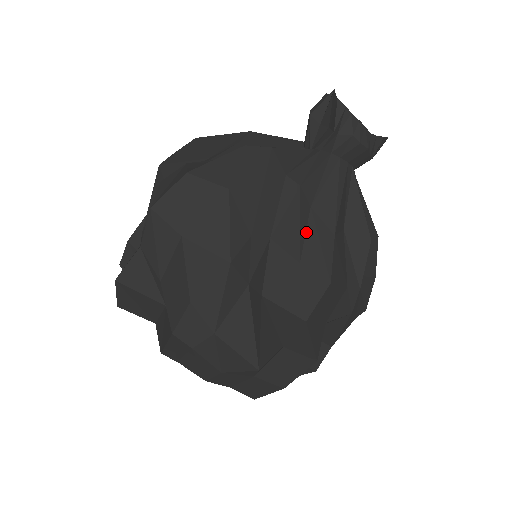
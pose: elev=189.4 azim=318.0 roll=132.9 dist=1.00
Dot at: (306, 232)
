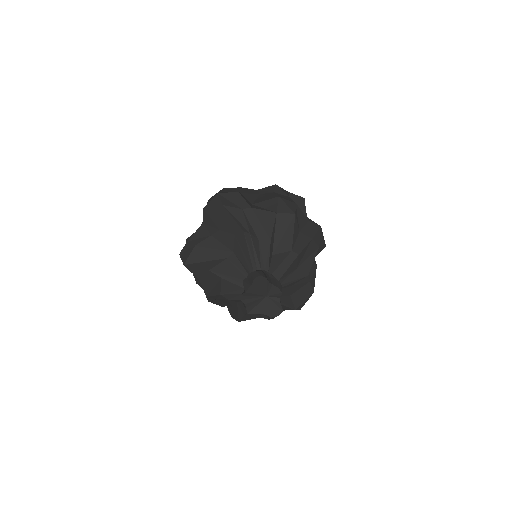
Dot at: (235, 304)
